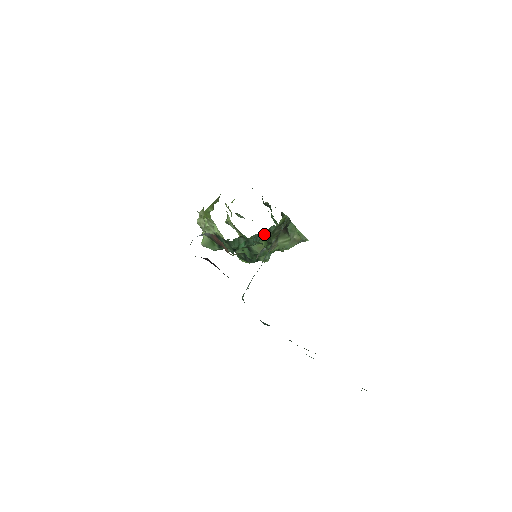
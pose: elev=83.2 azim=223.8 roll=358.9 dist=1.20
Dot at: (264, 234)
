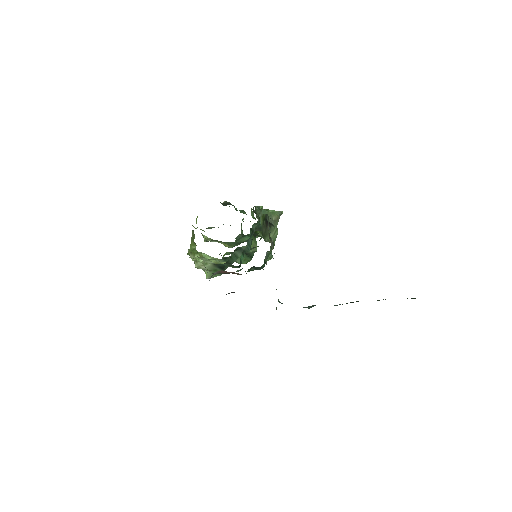
Dot at: (250, 236)
